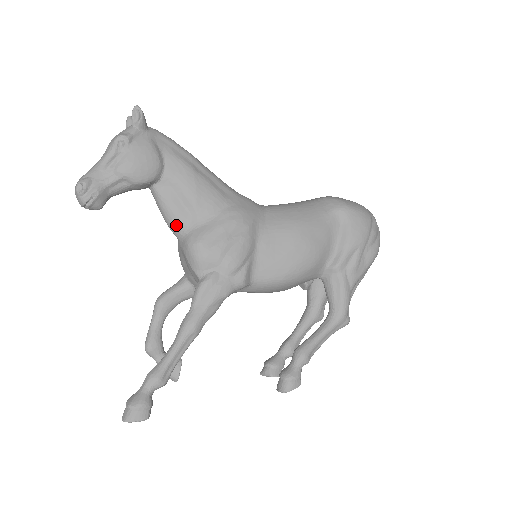
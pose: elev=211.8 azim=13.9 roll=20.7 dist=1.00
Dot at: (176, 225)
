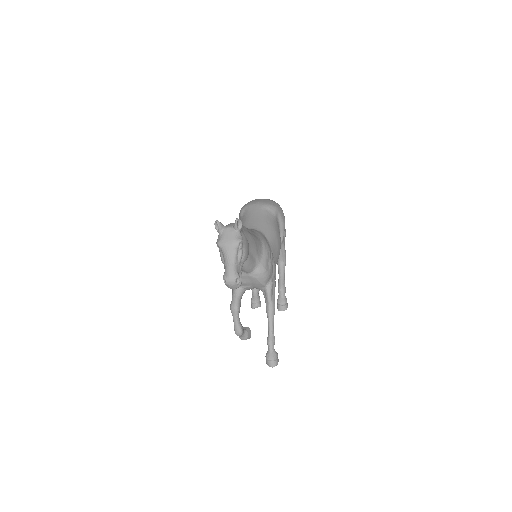
Dot at: (251, 268)
